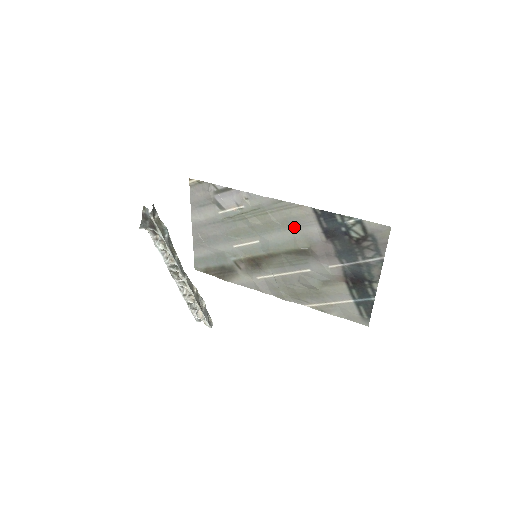
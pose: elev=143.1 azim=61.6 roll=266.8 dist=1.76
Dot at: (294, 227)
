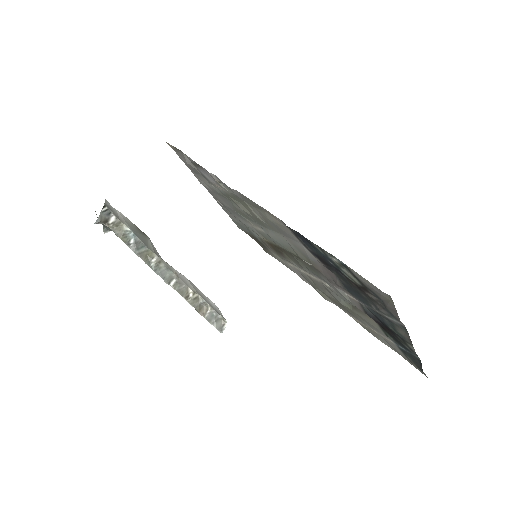
Dot at: (281, 233)
